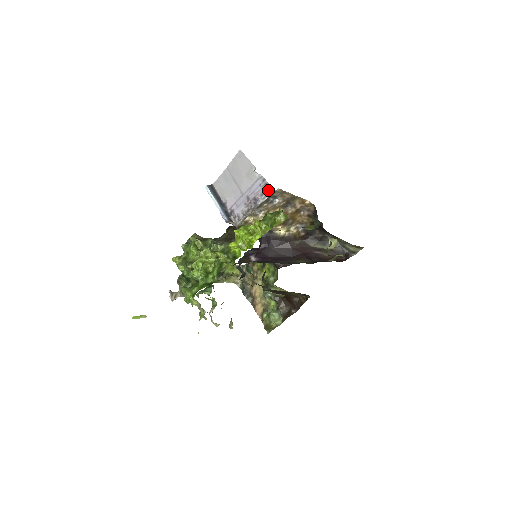
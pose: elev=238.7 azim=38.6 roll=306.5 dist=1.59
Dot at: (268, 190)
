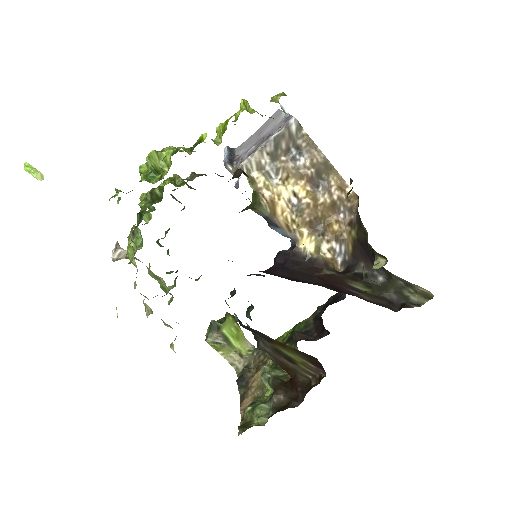
Dot at: (288, 120)
